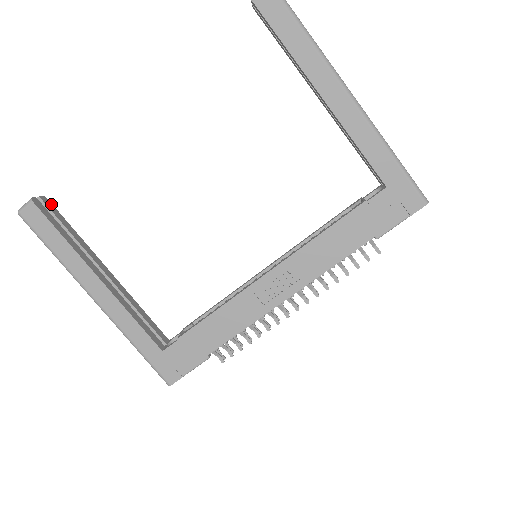
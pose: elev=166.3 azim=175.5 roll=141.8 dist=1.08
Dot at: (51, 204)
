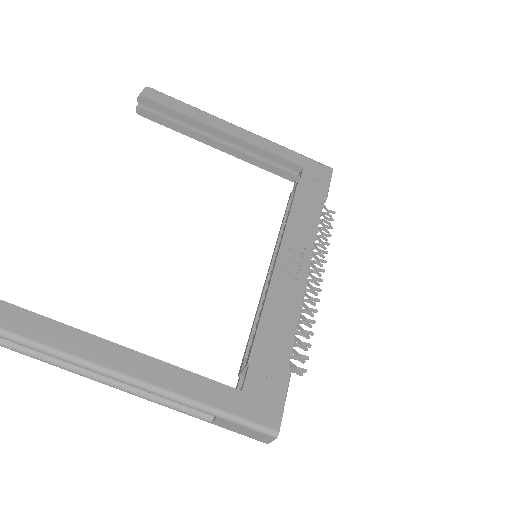
Dot at: occluded
